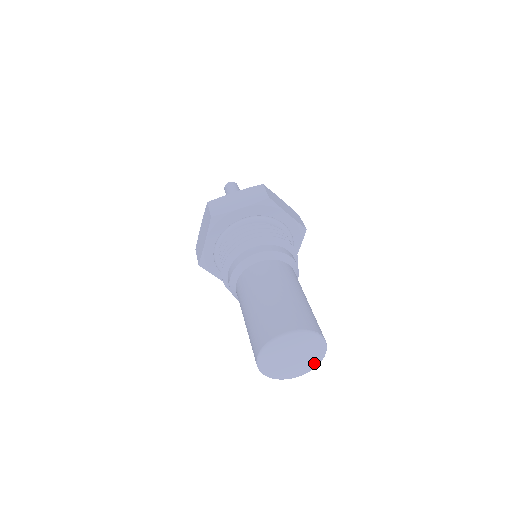
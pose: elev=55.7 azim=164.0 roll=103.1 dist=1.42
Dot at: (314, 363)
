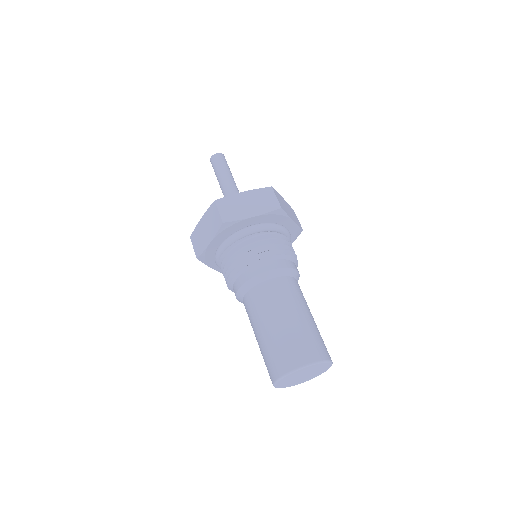
Dot at: (327, 366)
